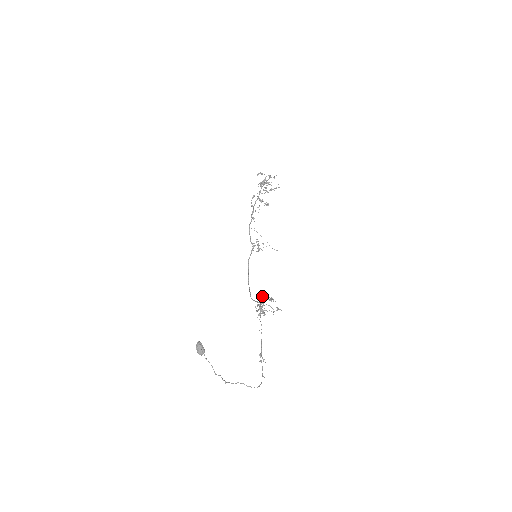
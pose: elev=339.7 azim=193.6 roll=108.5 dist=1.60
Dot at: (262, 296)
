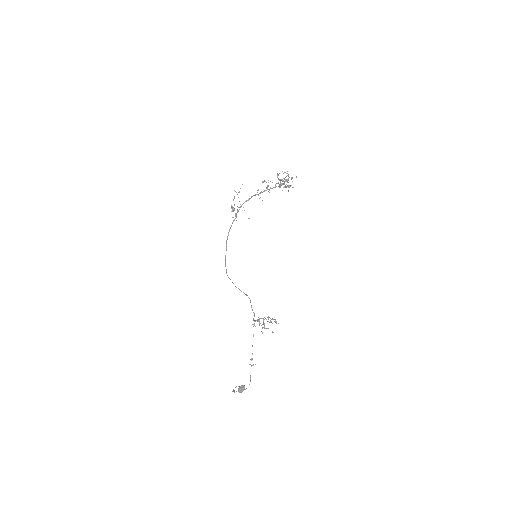
Dot at: (268, 317)
